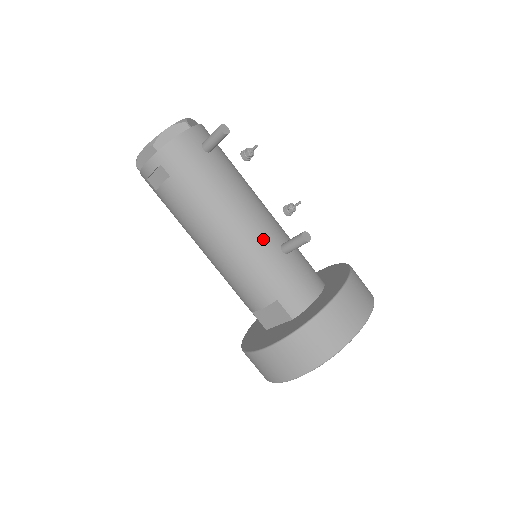
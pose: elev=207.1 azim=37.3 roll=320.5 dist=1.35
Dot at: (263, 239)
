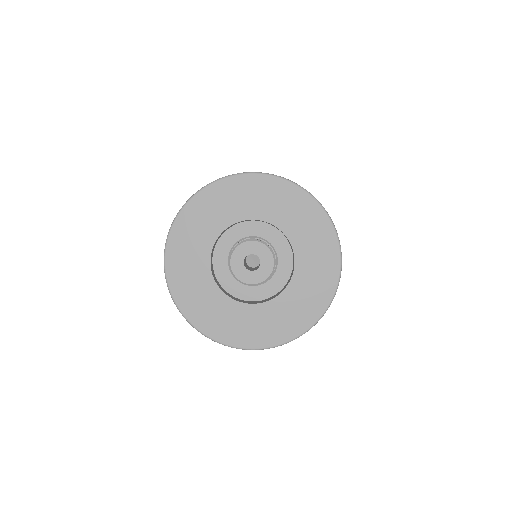
Dot at: occluded
